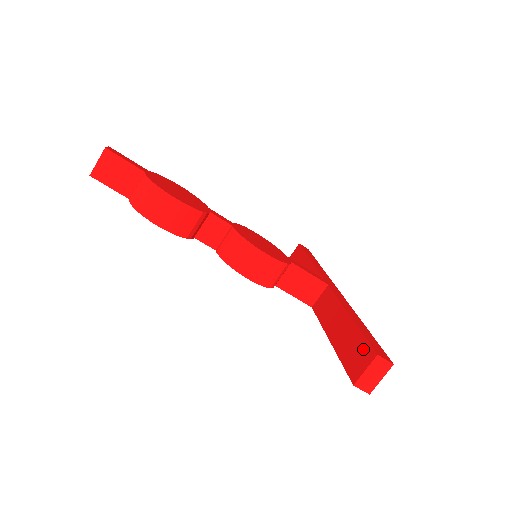
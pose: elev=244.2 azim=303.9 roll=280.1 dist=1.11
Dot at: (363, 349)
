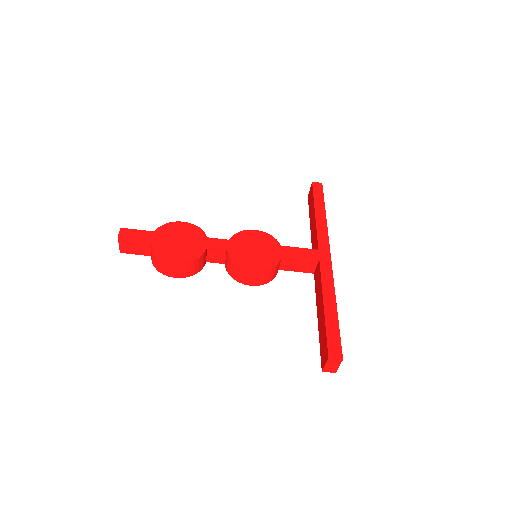
Dot at: (325, 346)
